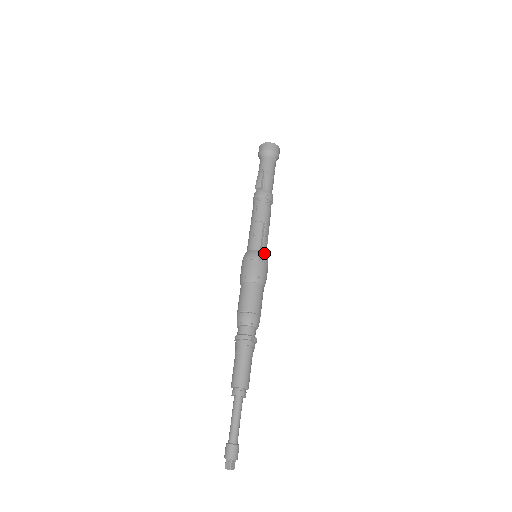
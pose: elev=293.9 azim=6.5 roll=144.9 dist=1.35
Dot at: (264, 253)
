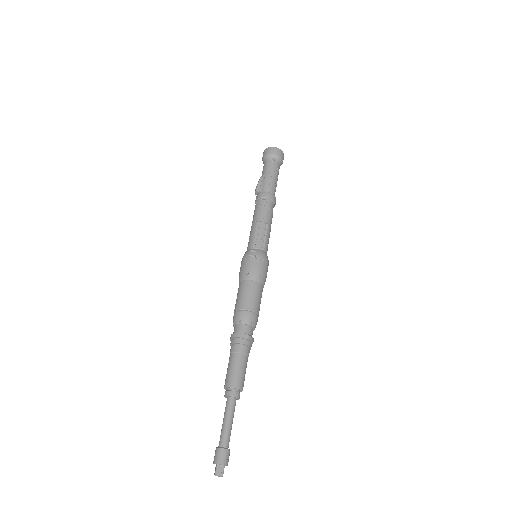
Dot at: (257, 250)
